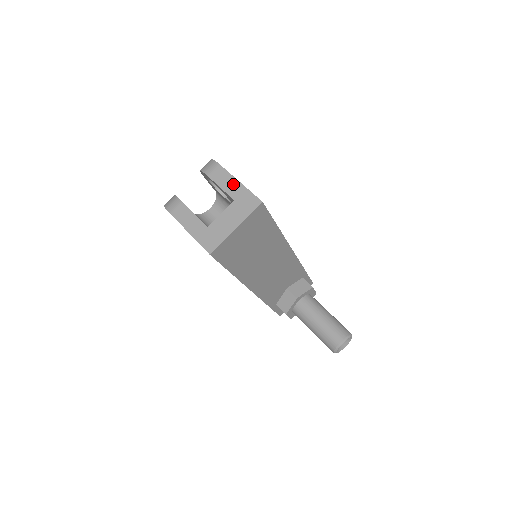
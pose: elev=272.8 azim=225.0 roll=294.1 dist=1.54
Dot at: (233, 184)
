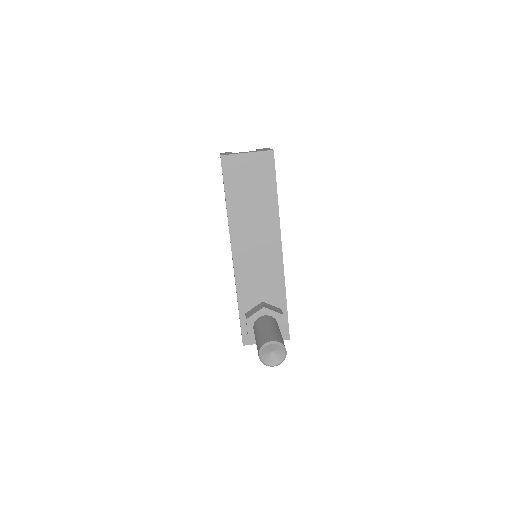
Dot at: occluded
